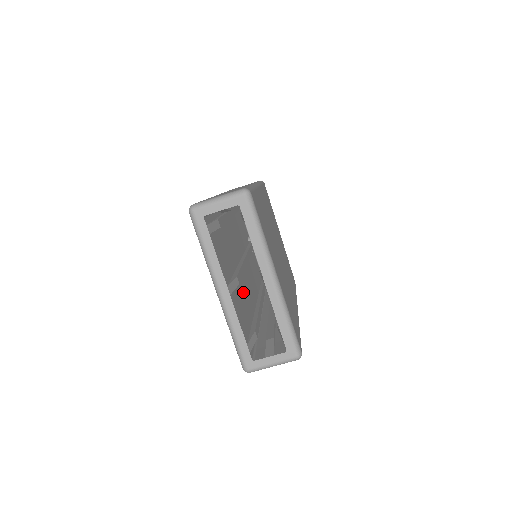
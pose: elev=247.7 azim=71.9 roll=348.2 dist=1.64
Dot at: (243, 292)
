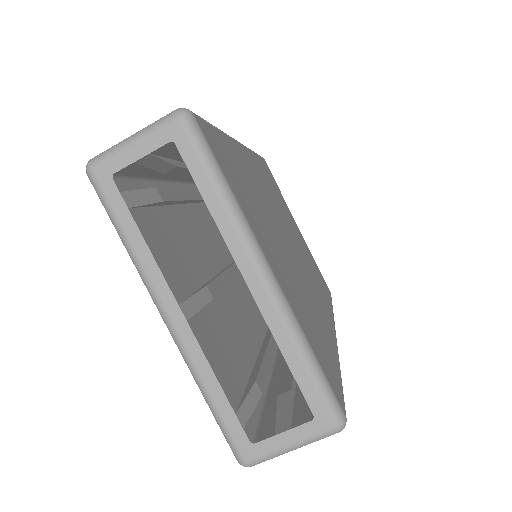
Dot at: (232, 314)
